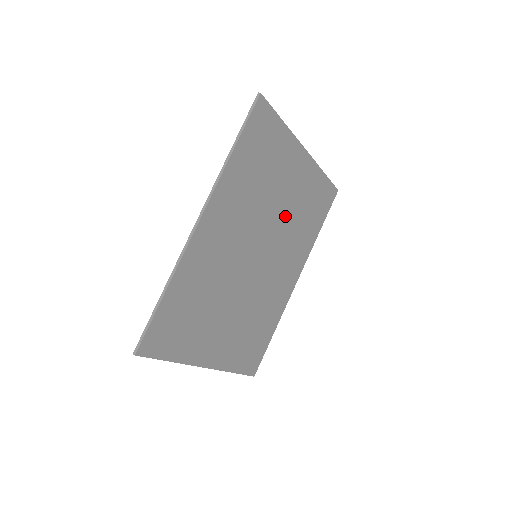
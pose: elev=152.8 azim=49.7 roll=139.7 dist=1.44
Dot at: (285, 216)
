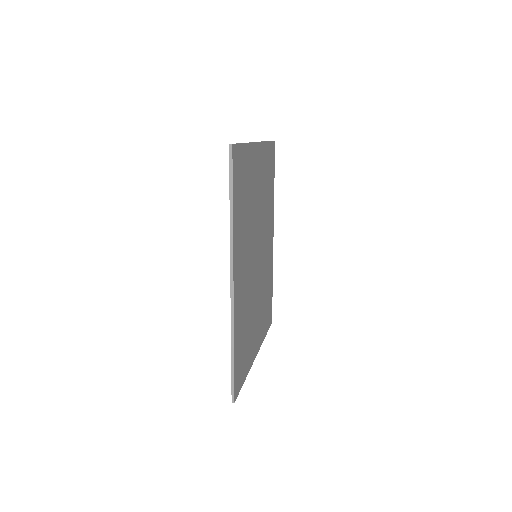
Dot at: (260, 207)
